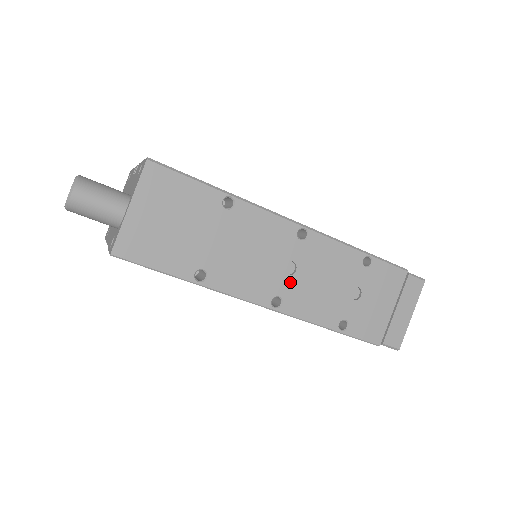
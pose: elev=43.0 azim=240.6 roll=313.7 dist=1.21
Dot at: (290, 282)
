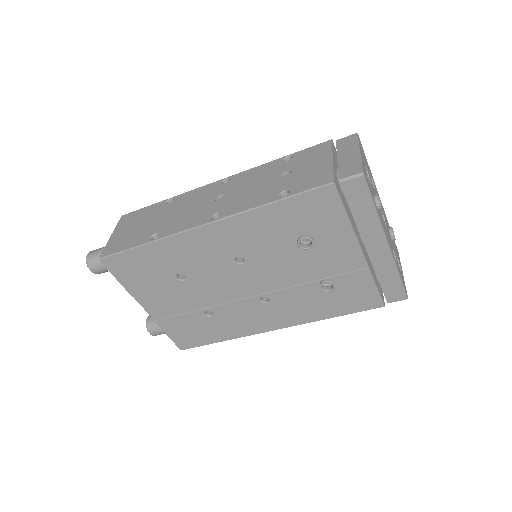
Dot at: (223, 203)
